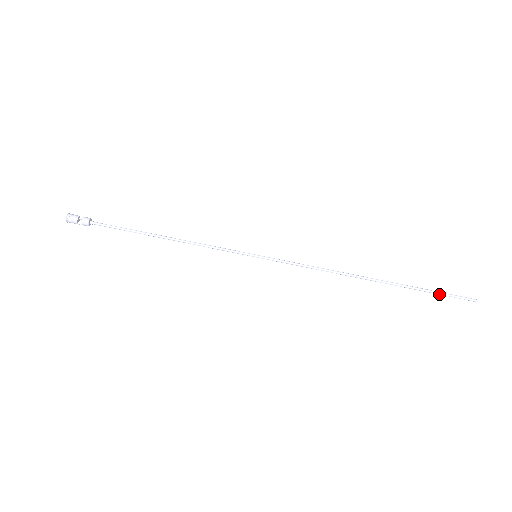
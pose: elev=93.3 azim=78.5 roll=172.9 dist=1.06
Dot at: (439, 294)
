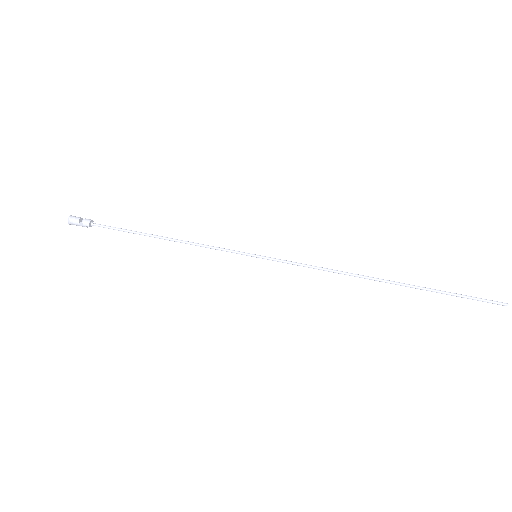
Dot at: (461, 296)
